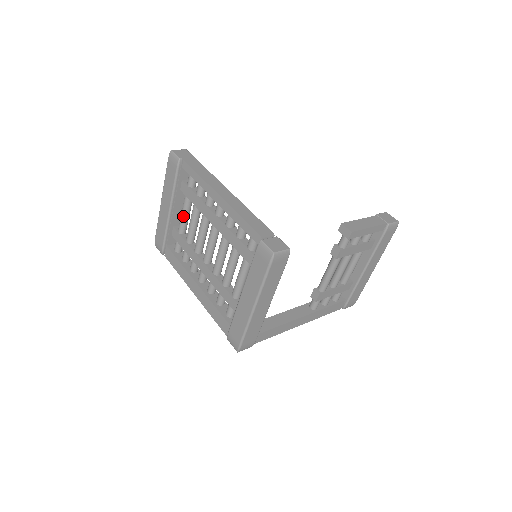
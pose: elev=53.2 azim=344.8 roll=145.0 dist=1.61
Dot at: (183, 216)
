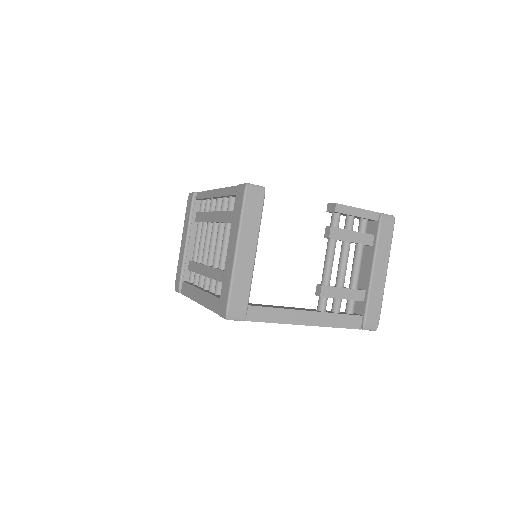
Dot at: (196, 242)
